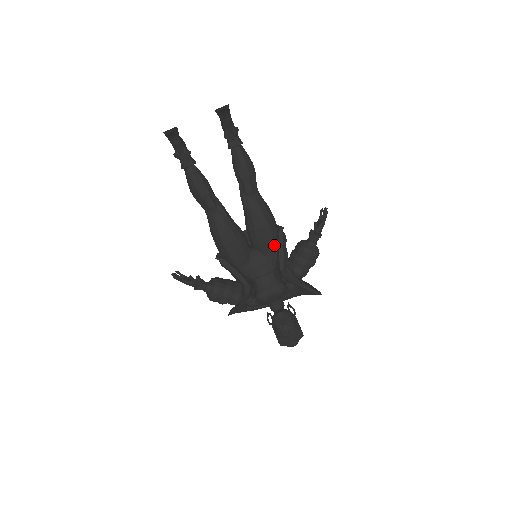
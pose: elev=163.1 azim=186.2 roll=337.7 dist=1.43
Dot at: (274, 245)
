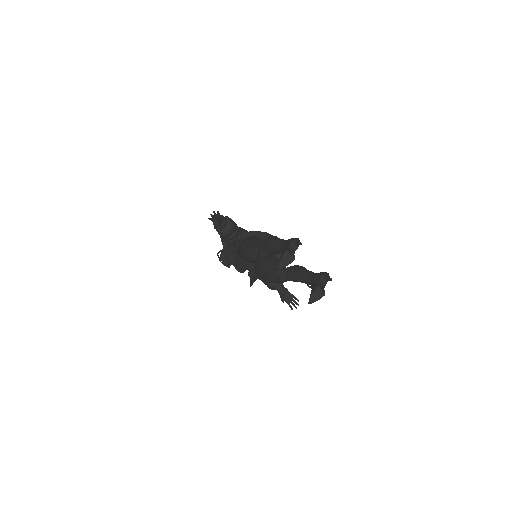
Dot at: occluded
